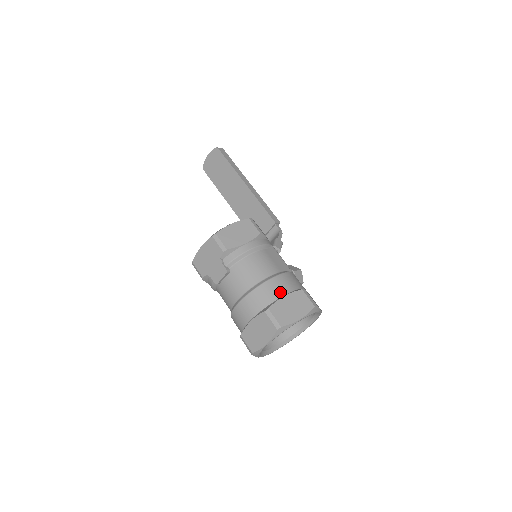
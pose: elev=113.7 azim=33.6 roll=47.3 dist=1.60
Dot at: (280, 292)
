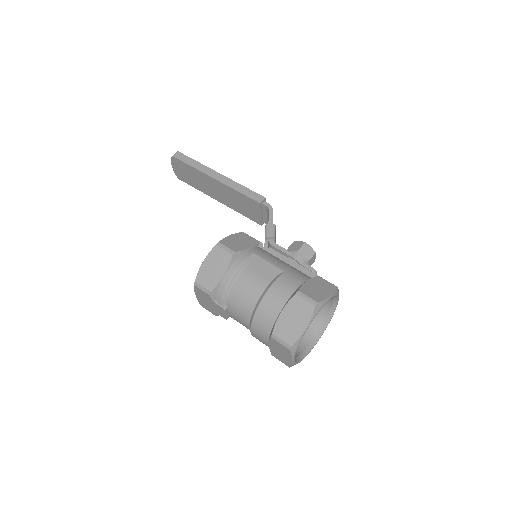
Dot at: (276, 309)
